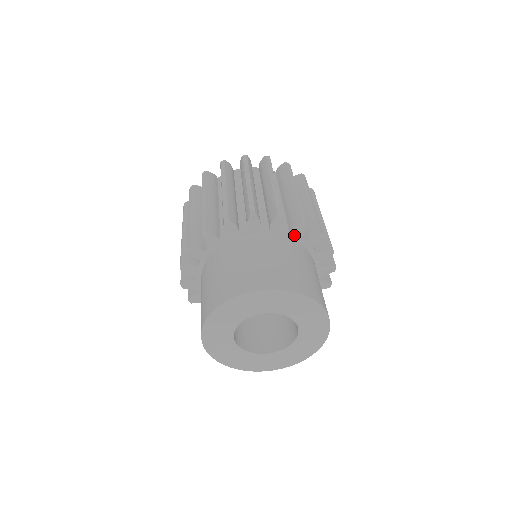
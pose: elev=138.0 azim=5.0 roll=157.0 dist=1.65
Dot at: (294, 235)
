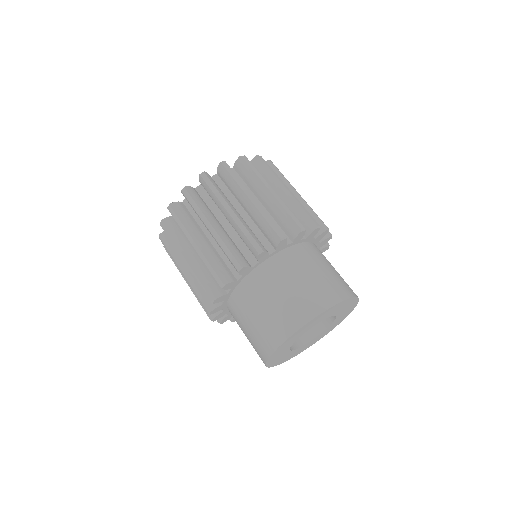
Dot at: (264, 259)
